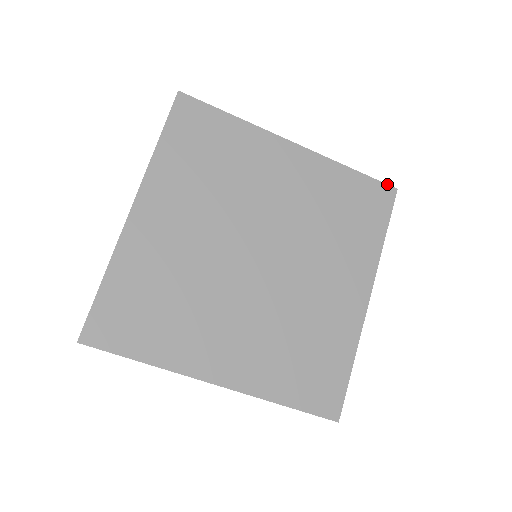
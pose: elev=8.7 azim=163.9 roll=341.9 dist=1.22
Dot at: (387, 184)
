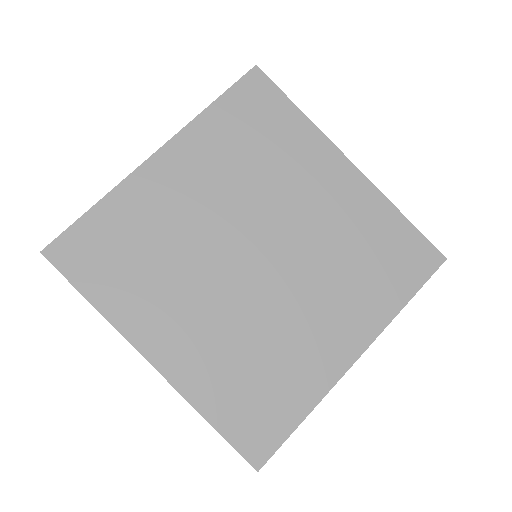
Dot at: occluded
